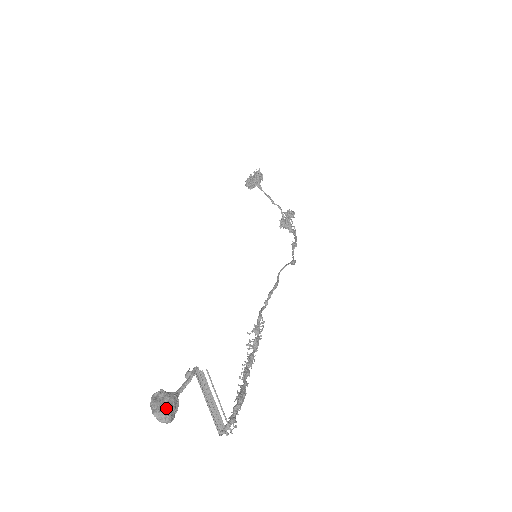
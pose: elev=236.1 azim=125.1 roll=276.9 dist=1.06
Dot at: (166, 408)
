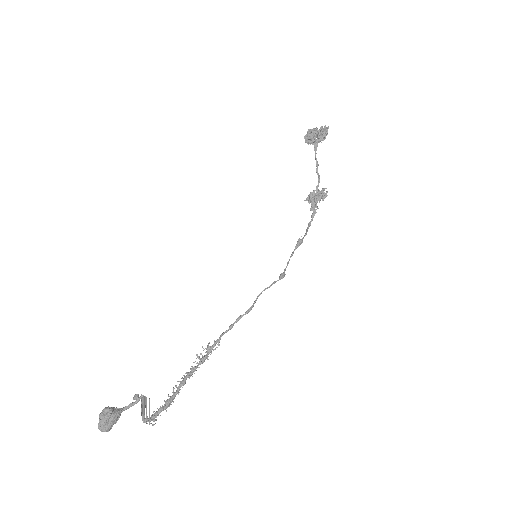
Dot at: (108, 426)
